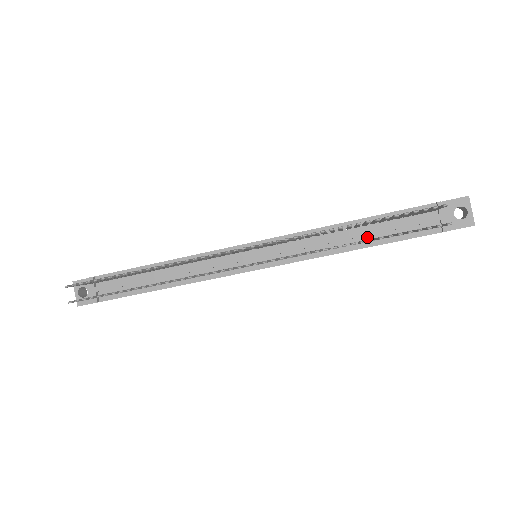
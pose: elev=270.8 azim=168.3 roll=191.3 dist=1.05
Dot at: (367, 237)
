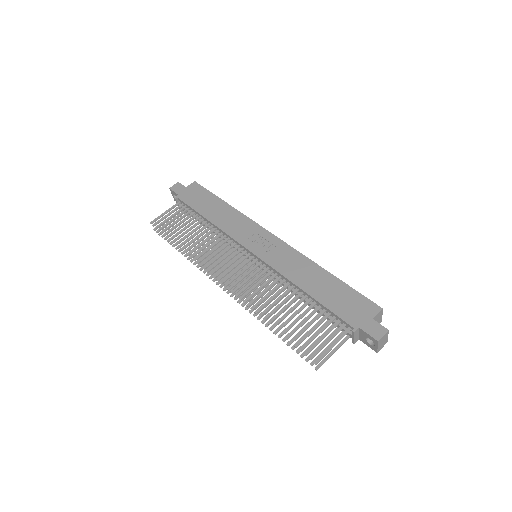
Dot at: occluded
